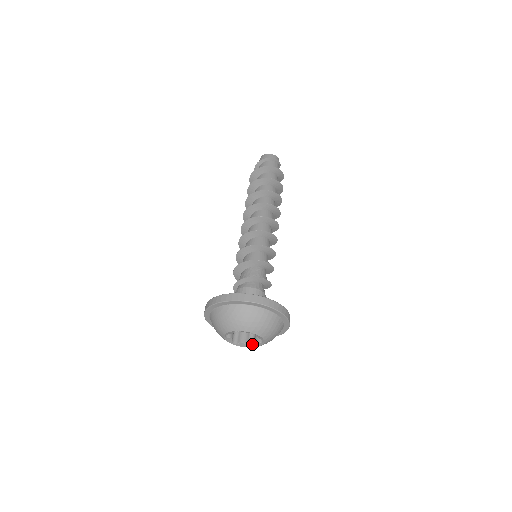
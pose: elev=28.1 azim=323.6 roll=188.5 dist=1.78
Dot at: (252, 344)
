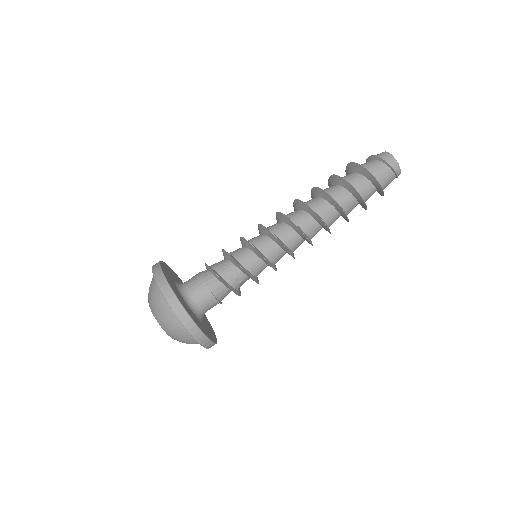
Dot at: occluded
